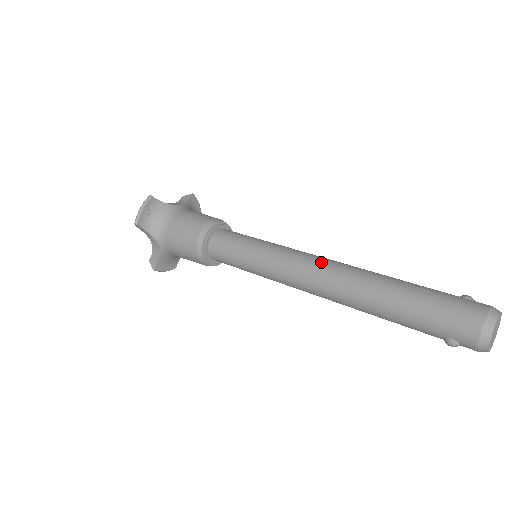
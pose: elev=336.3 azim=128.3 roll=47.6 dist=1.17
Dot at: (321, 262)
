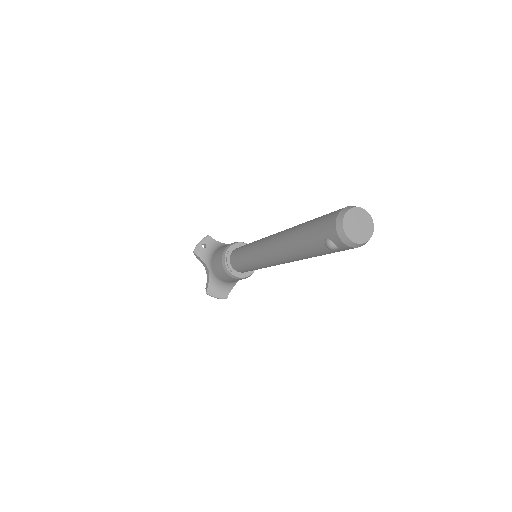
Dot at: occluded
